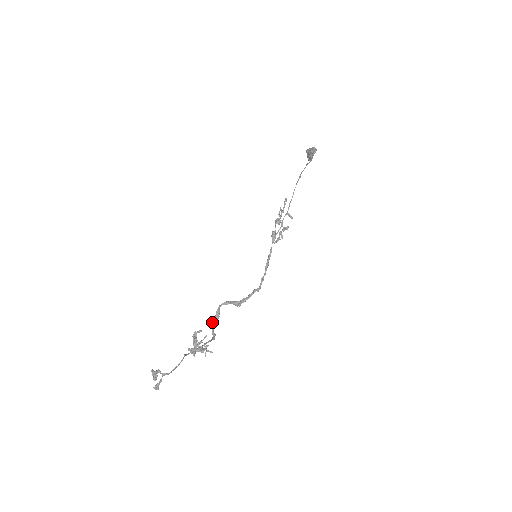
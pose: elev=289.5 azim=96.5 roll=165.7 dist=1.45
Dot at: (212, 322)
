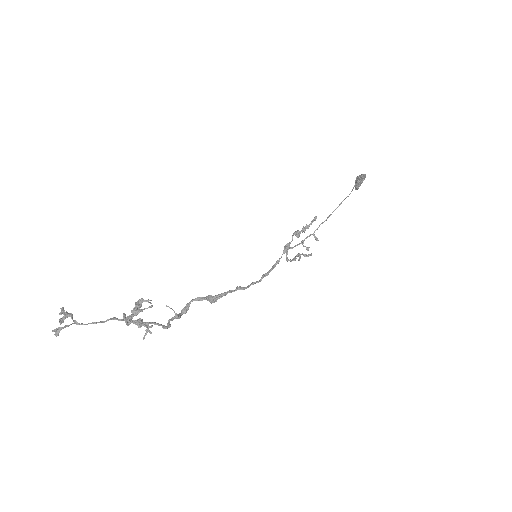
Dot at: (174, 311)
